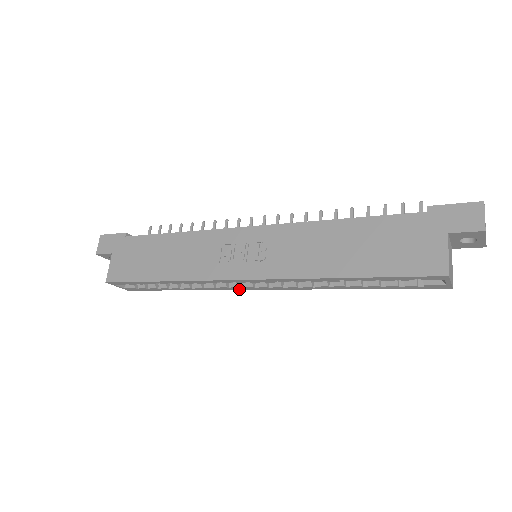
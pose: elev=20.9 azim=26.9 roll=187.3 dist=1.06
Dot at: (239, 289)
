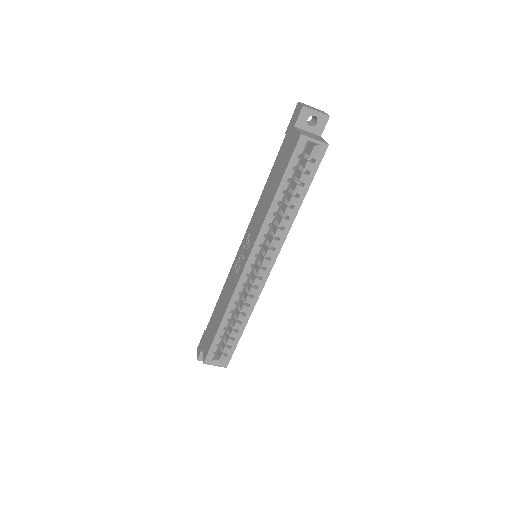
Dot at: (263, 284)
